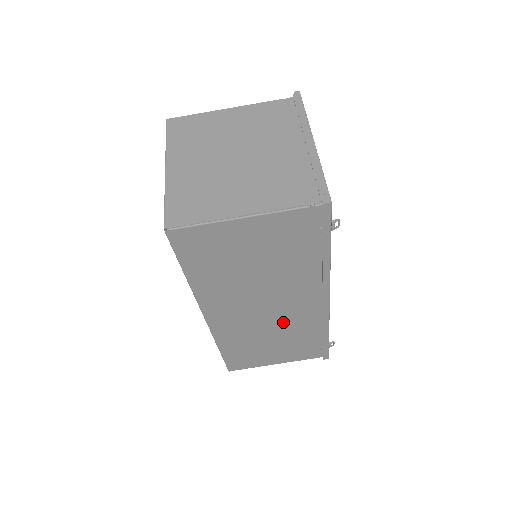
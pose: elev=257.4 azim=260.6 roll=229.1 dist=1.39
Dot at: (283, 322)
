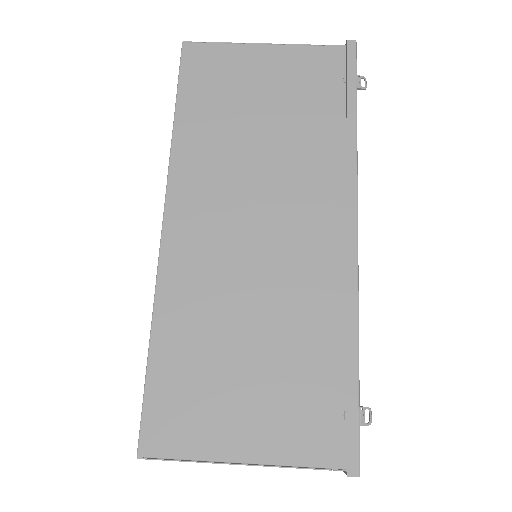
Dot at: (279, 279)
